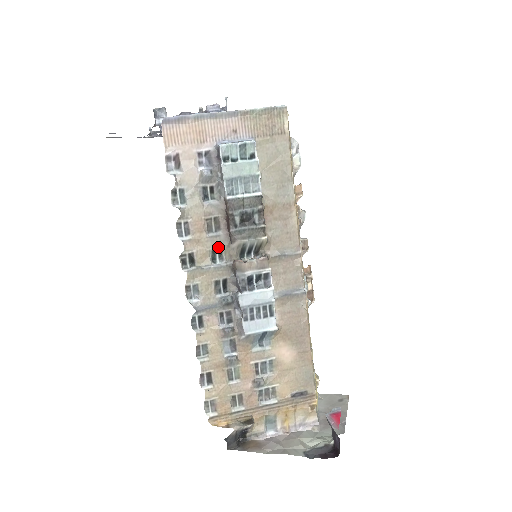
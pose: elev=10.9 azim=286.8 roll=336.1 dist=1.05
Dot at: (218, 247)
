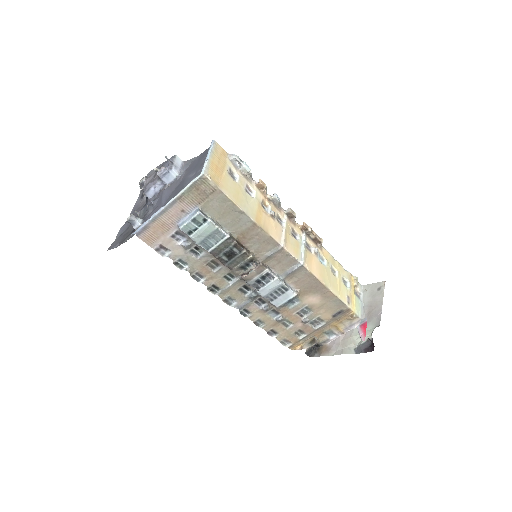
Dot at: (226, 273)
